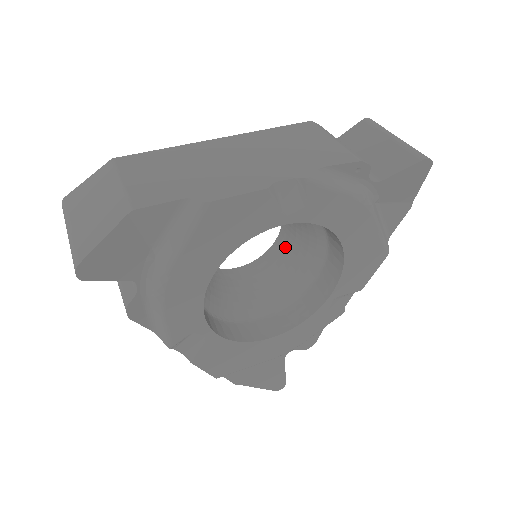
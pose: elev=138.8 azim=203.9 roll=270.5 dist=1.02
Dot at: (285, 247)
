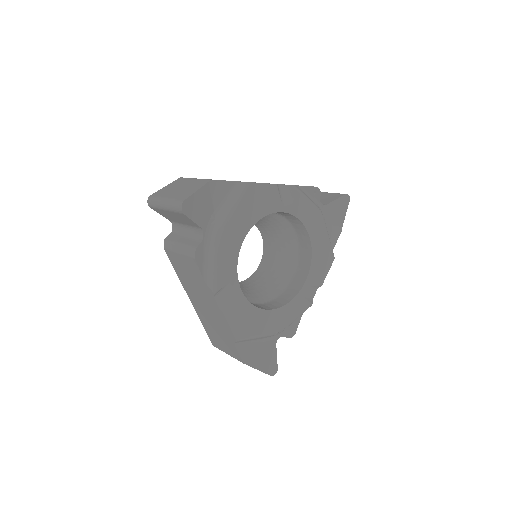
Dot at: (267, 265)
